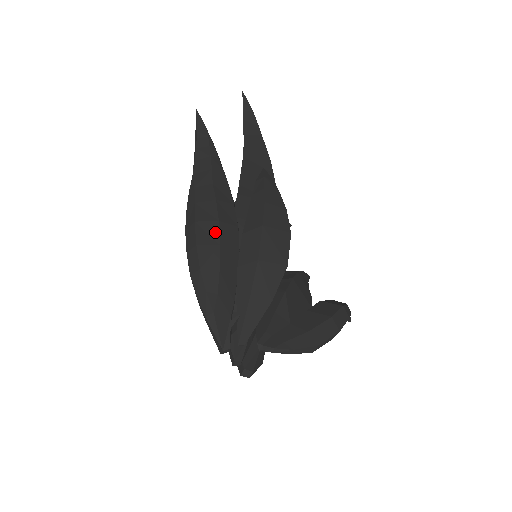
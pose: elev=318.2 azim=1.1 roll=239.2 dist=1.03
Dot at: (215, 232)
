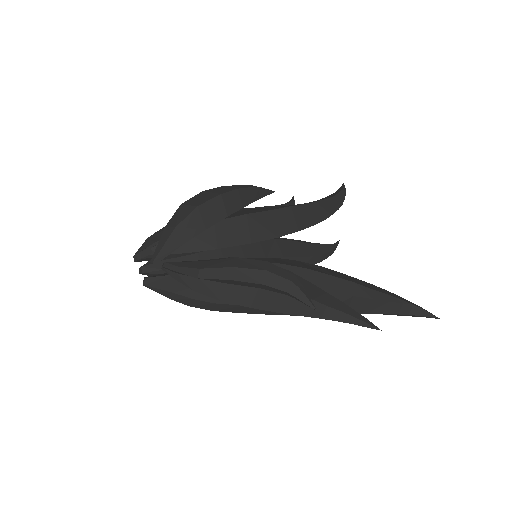
Dot at: occluded
